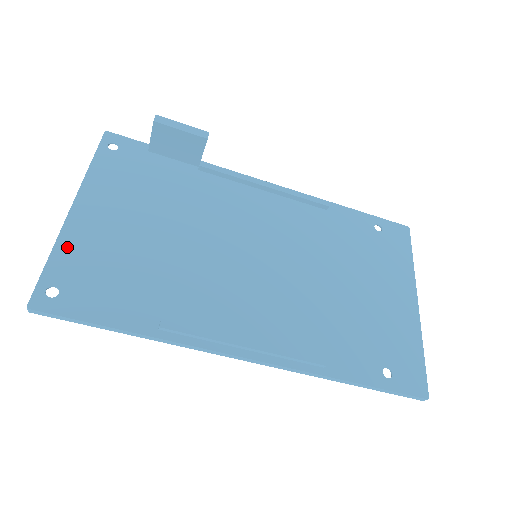
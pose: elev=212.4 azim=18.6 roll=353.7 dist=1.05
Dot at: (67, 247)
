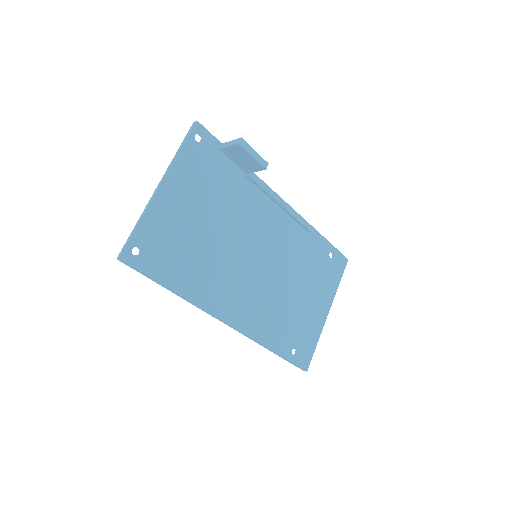
Dot at: (151, 219)
